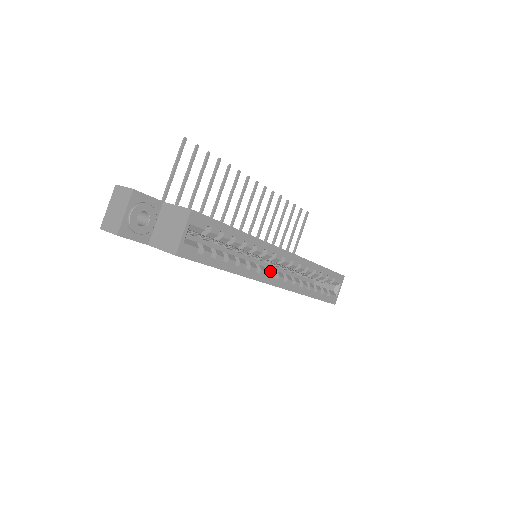
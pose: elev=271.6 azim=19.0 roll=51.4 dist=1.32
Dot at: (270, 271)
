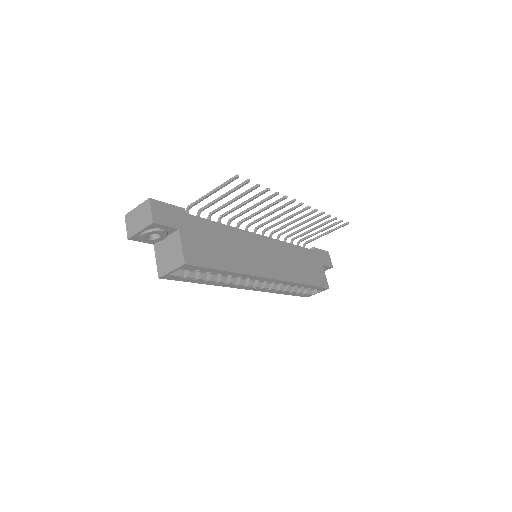
Dot at: (249, 284)
